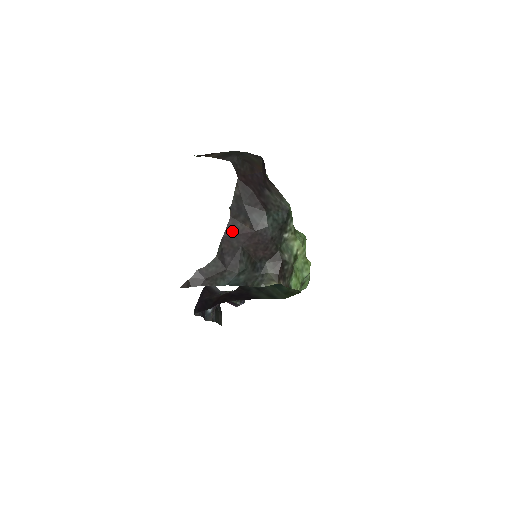
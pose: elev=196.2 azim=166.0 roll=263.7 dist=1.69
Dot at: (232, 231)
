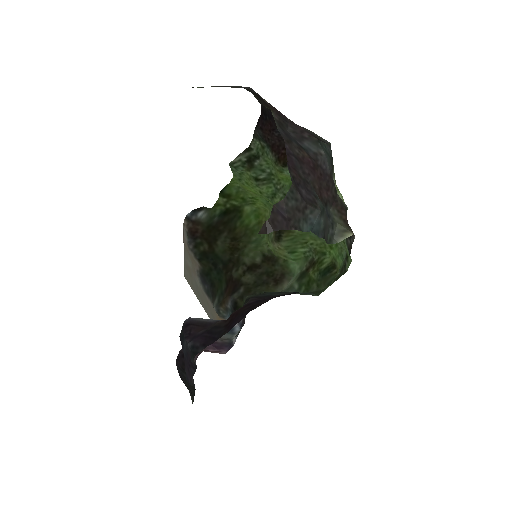
Dot at: (294, 157)
